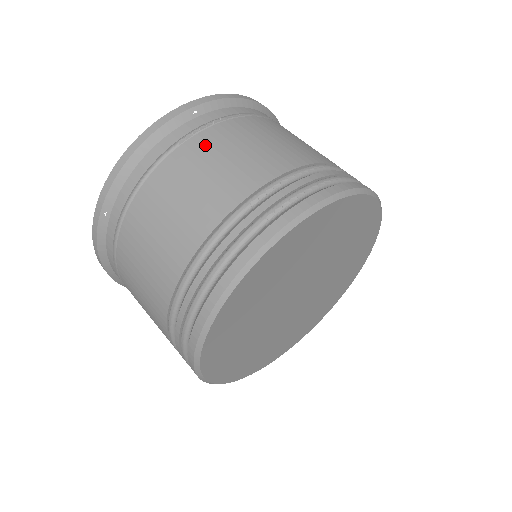
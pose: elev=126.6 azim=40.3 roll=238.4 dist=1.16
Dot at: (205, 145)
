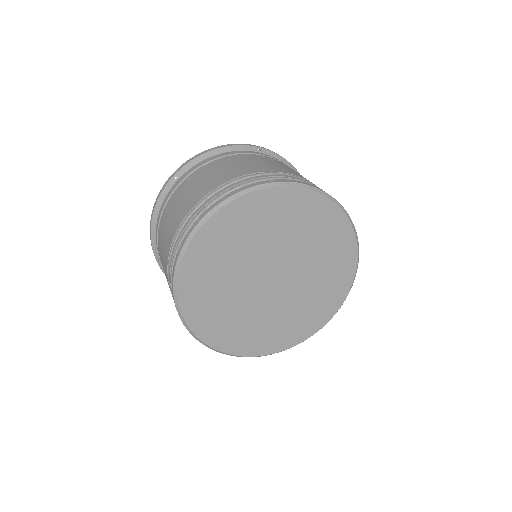
Dot at: (256, 157)
